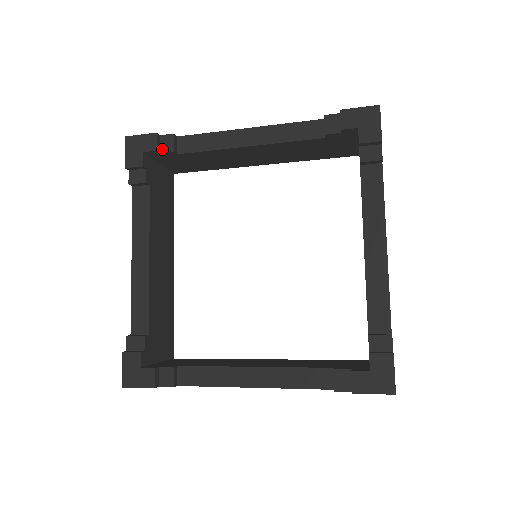
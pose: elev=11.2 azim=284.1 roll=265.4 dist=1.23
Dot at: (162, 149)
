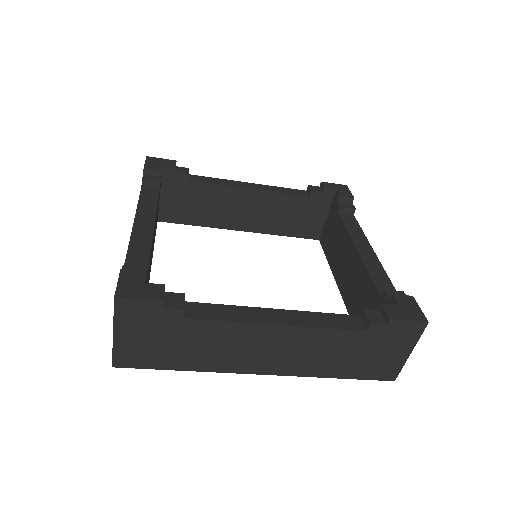
Dot at: (178, 172)
